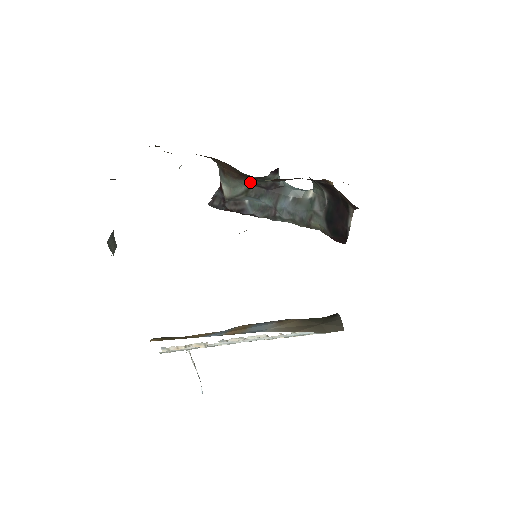
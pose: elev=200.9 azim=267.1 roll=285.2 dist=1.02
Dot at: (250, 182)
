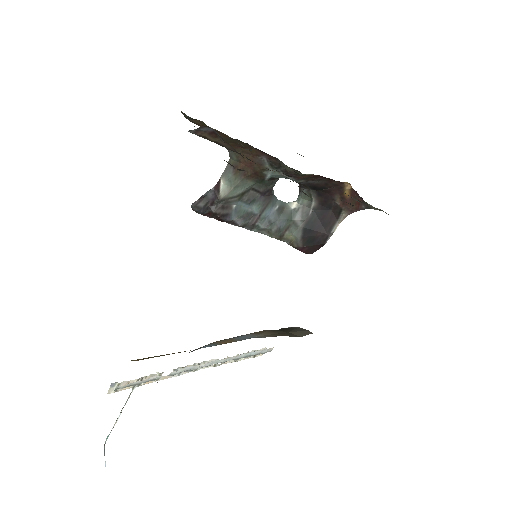
Dot at: (254, 184)
